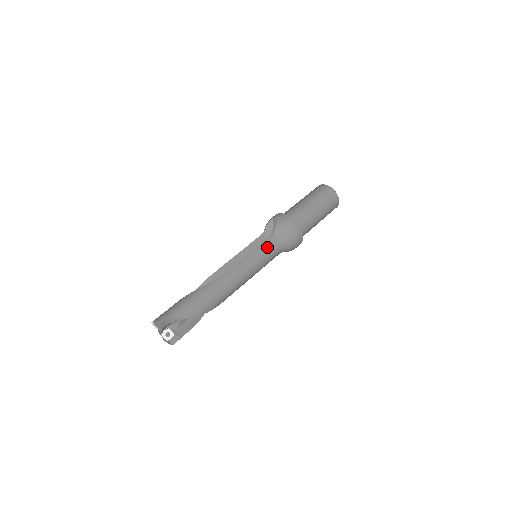
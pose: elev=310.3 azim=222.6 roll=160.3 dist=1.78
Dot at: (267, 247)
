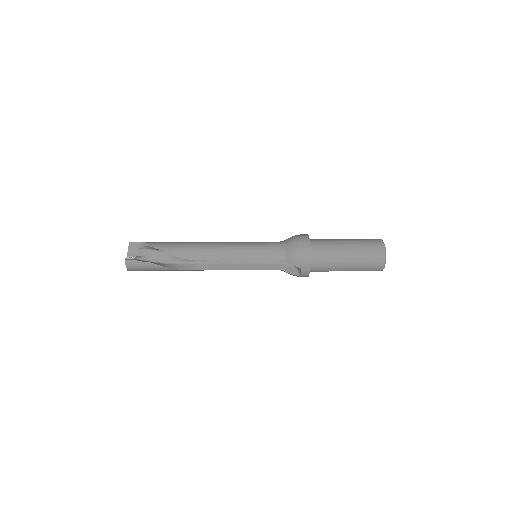
Dot at: (265, 243)
